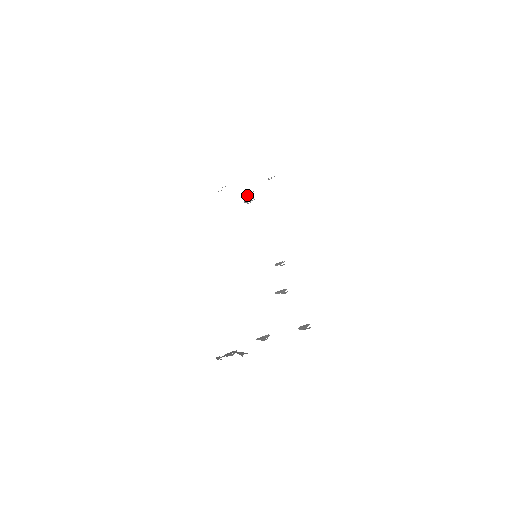
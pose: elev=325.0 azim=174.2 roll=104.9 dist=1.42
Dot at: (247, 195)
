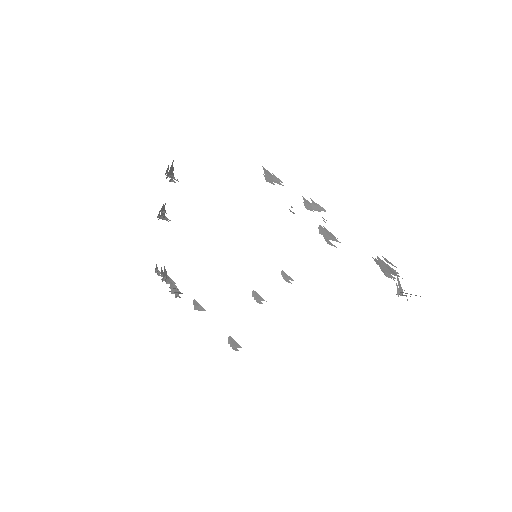
Dot at: (311, 204)
